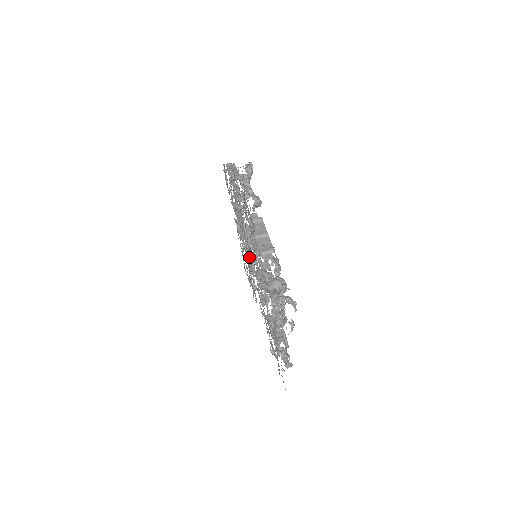
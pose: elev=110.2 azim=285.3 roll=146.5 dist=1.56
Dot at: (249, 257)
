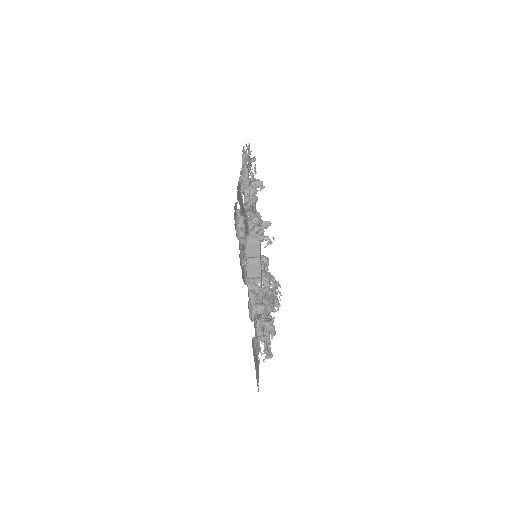
Dot at: occluded
